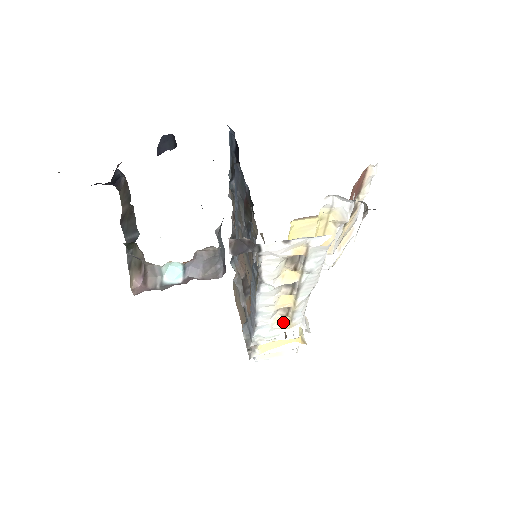
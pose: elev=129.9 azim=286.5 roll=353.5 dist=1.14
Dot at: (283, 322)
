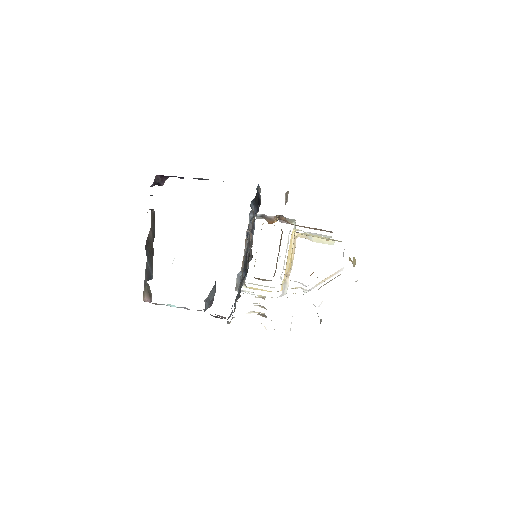
Dot at: (262, 296)
